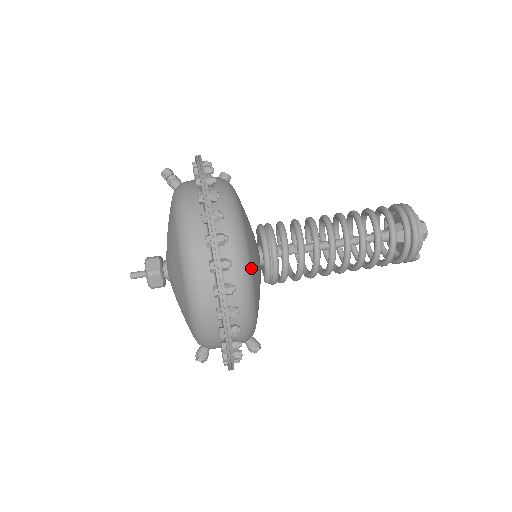
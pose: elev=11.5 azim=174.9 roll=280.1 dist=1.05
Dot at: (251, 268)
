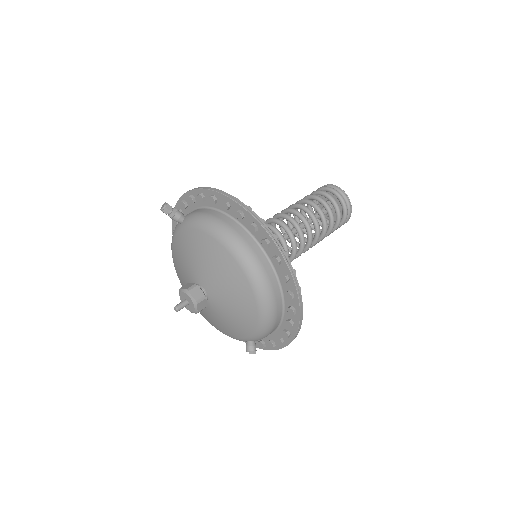
Dot at: occluded
